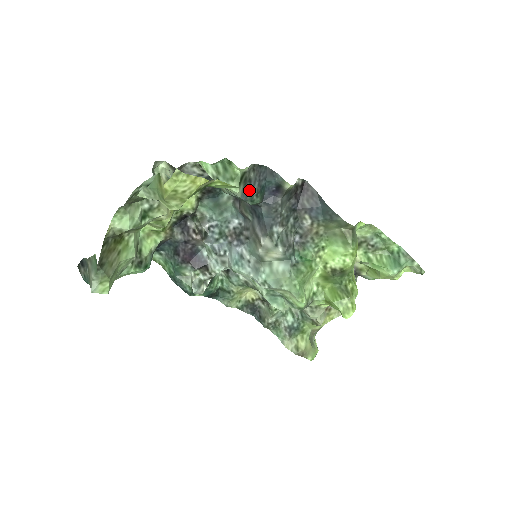
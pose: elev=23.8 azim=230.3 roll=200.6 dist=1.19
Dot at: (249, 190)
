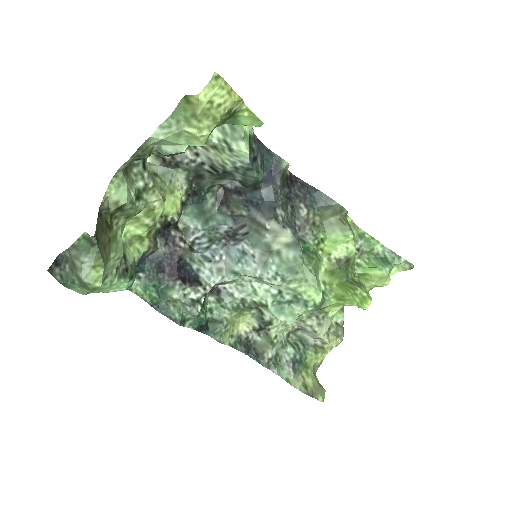
Dot at: (254, 159)
